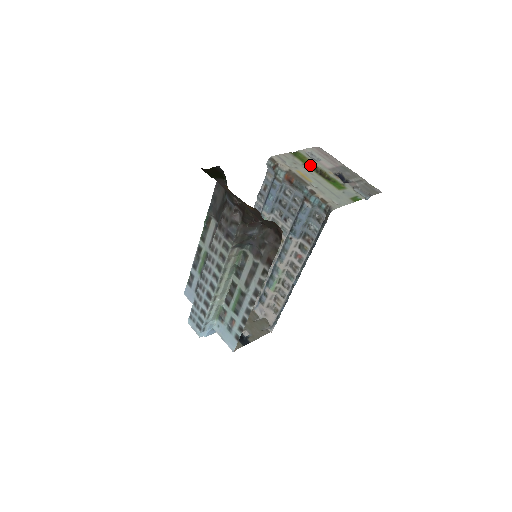
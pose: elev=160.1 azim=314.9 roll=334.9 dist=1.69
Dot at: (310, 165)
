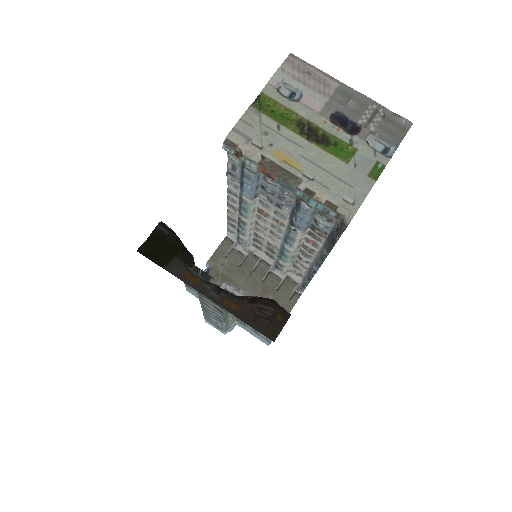
Dot at: (289, 121)
